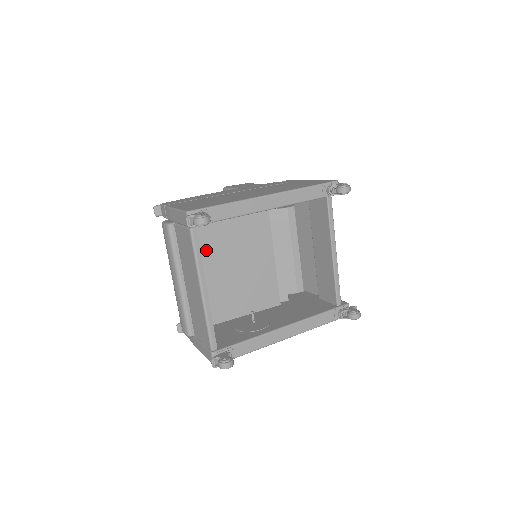
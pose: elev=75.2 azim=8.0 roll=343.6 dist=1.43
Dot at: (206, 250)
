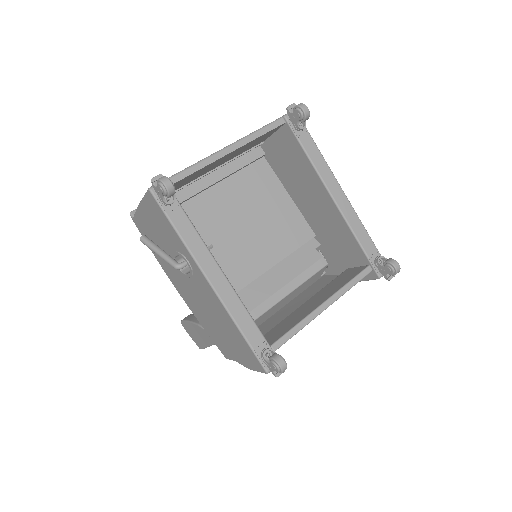
Dot at: (244, 188)
